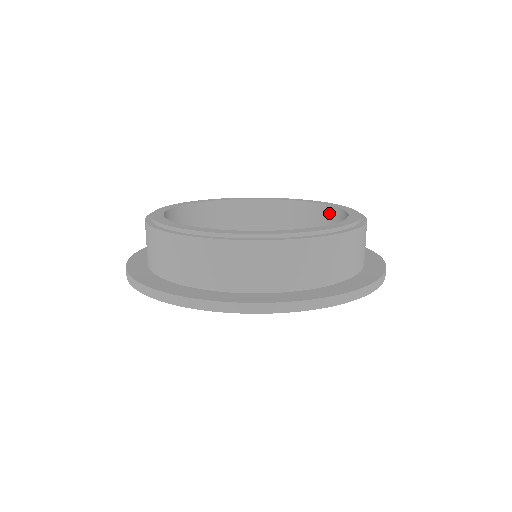
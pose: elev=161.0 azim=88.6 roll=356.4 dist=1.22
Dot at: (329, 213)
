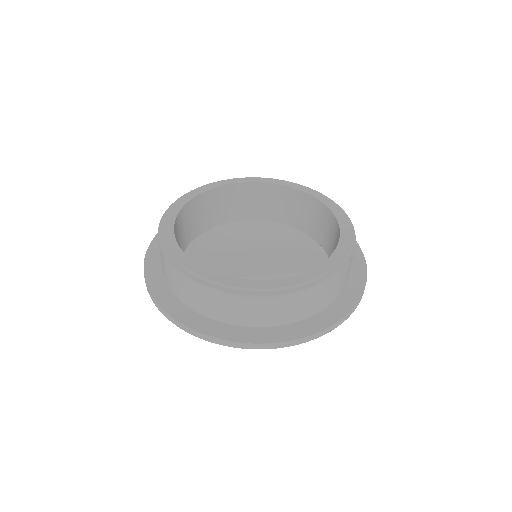
Dot at: (316, 205)
